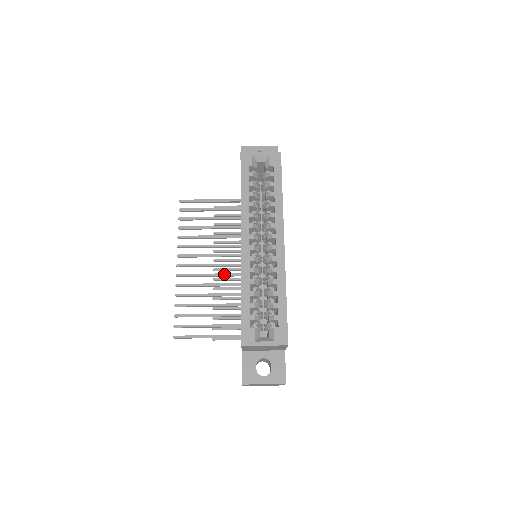
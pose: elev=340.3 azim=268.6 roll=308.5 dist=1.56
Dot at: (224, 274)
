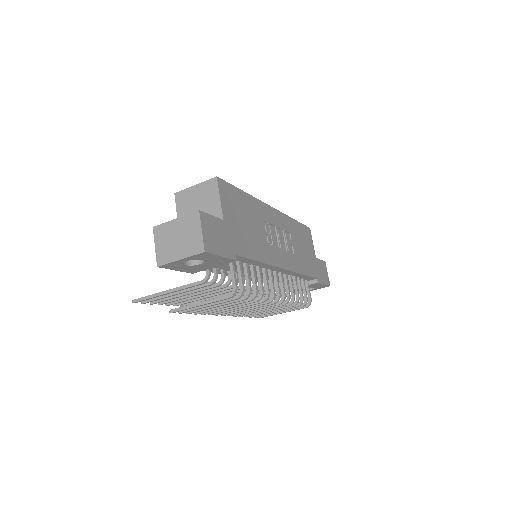
Dot at: occluded
